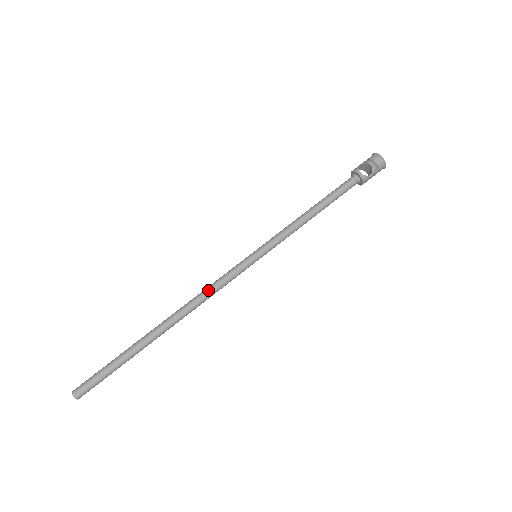
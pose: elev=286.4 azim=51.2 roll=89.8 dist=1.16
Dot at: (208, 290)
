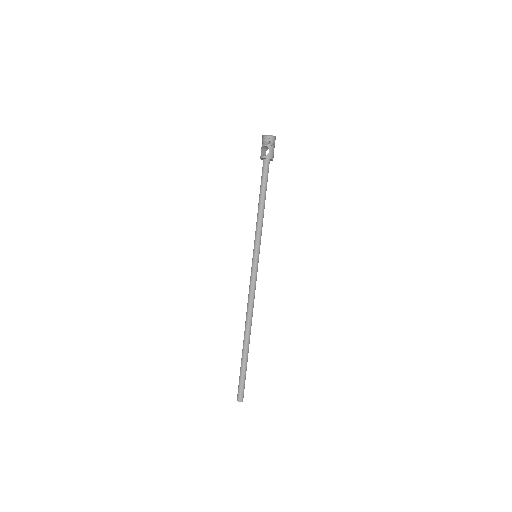
Dot at: (249, 297)
